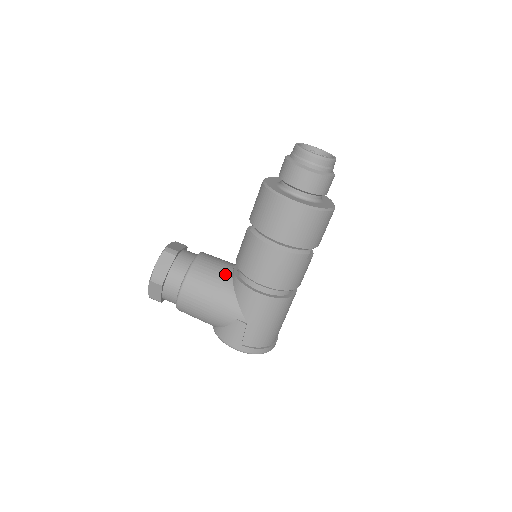
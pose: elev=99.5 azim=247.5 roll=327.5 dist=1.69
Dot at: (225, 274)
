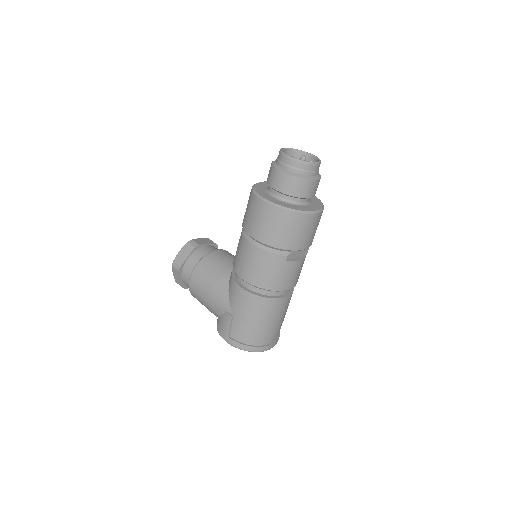
Dot at: (227, 269)
